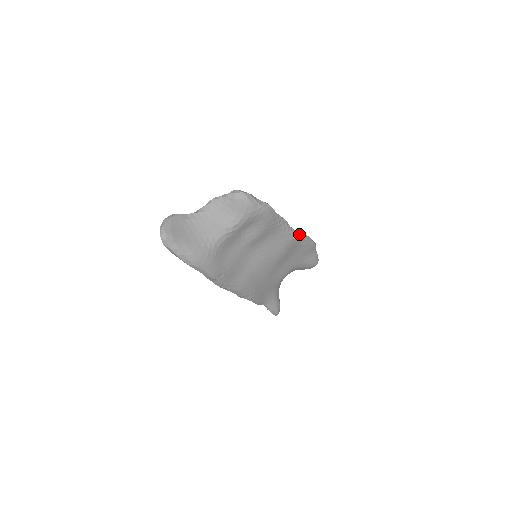
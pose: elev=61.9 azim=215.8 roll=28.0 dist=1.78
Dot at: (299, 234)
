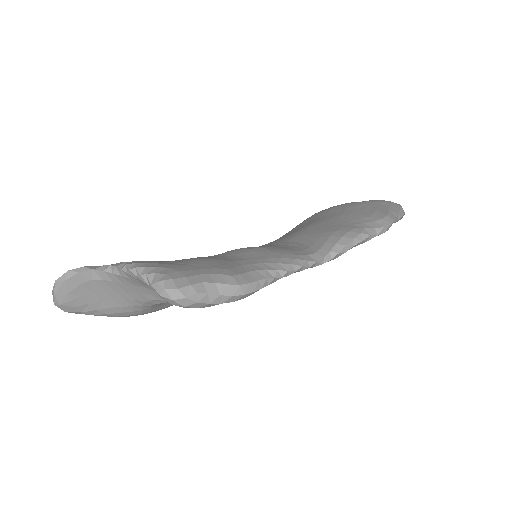
Dot at: (336, 256)
